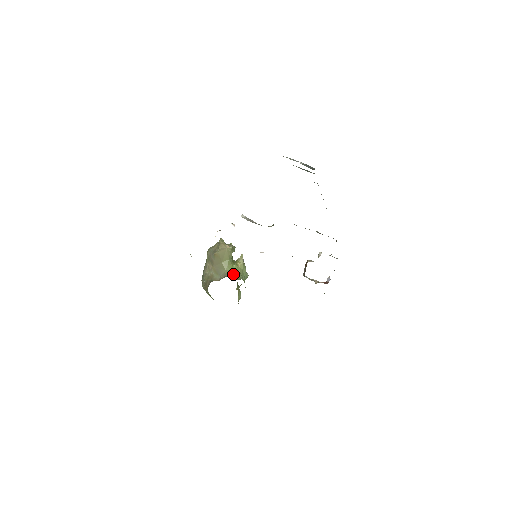
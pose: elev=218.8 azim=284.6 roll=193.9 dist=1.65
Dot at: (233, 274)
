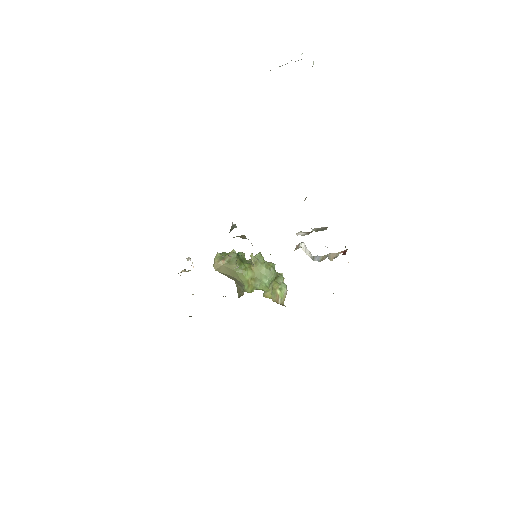
Dot at: (247, 285)
